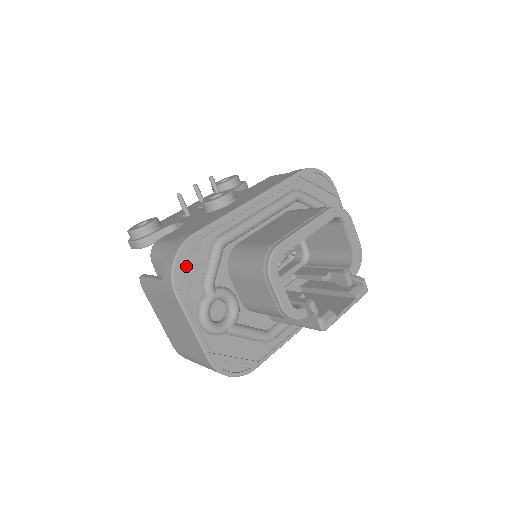
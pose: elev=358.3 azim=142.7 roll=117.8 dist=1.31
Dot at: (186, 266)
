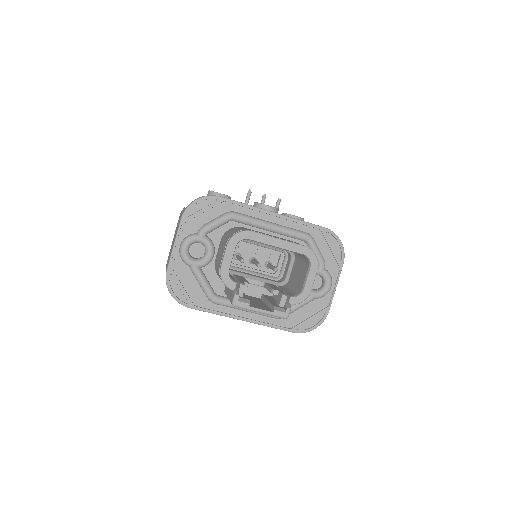
Dot at: (201, 209)
